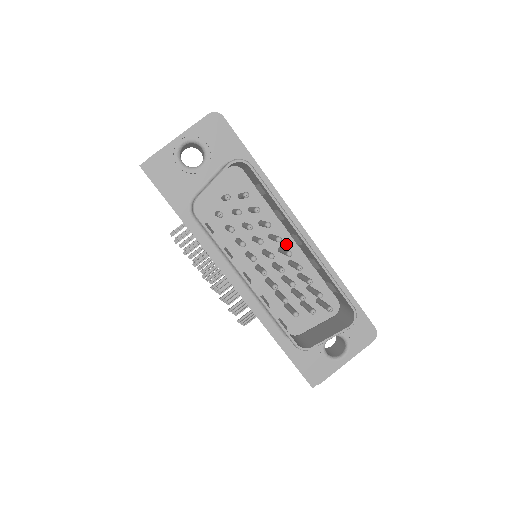
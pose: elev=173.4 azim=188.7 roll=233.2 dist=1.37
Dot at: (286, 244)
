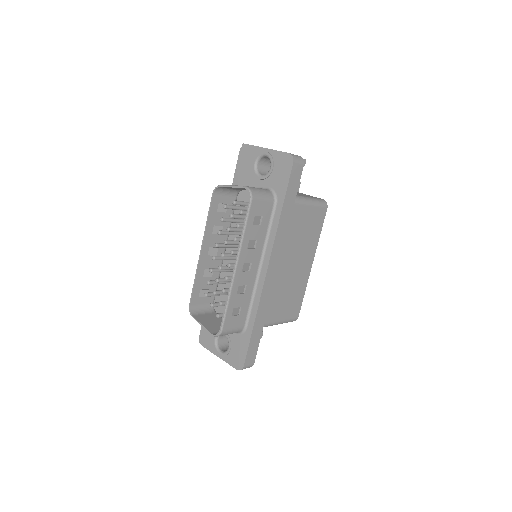
Dot at: occluded
